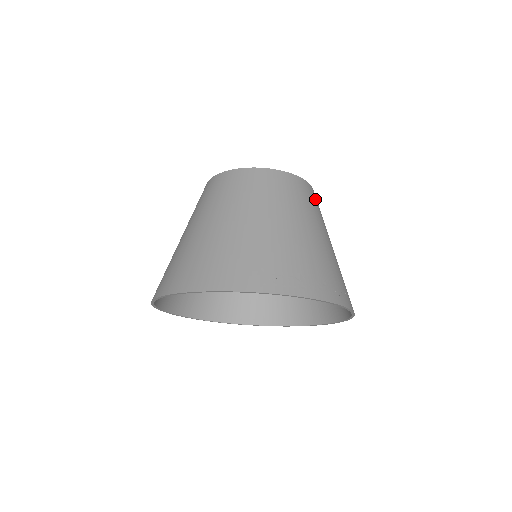
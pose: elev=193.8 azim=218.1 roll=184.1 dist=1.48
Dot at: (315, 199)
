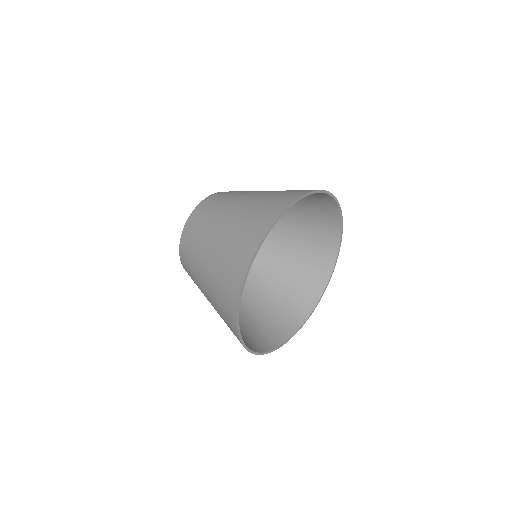
Dot at: (216, 198)
